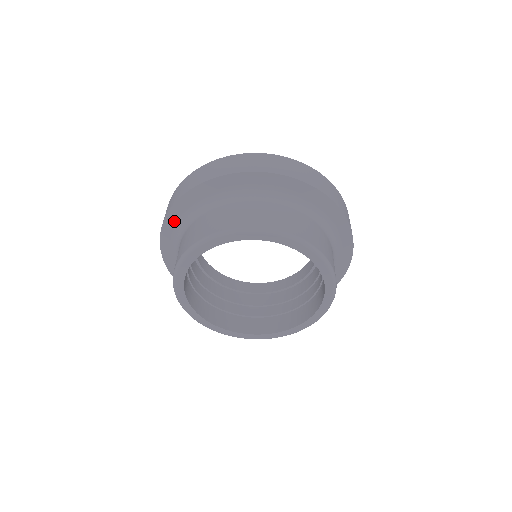
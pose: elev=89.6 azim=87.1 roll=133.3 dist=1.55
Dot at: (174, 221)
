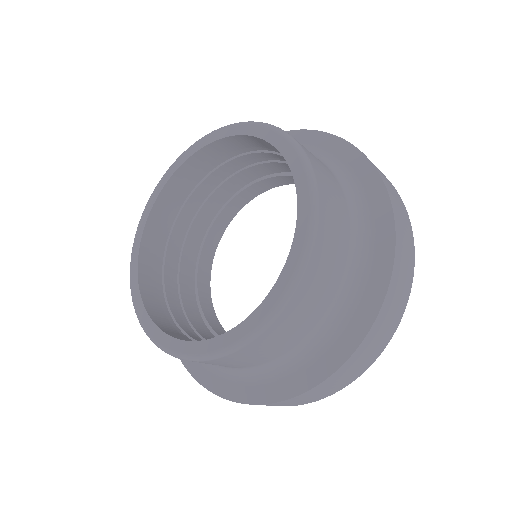
Dot at: occluded
